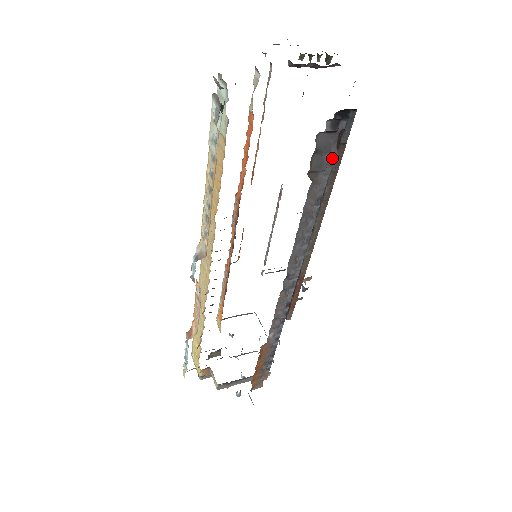
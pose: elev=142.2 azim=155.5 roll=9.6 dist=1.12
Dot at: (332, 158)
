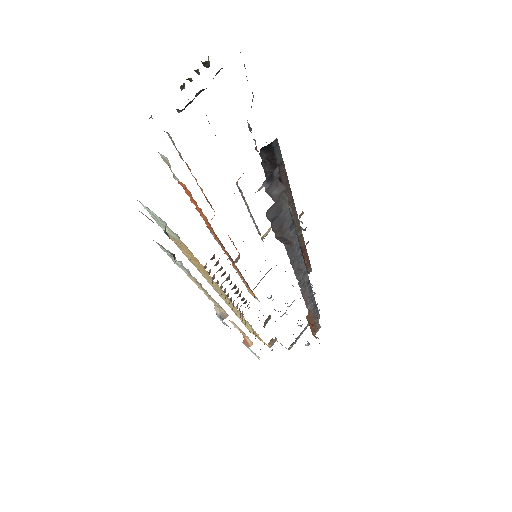
Dot at: (282, 193)
